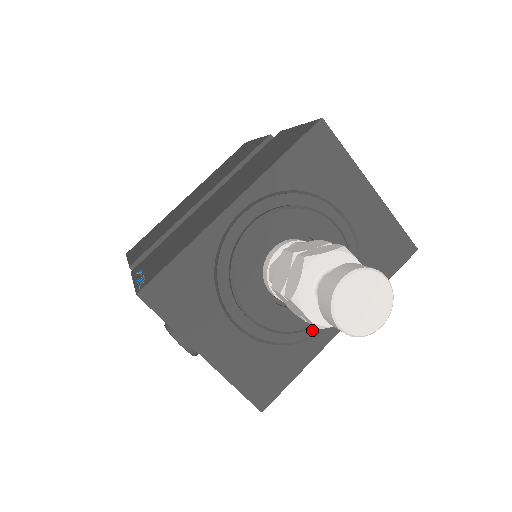
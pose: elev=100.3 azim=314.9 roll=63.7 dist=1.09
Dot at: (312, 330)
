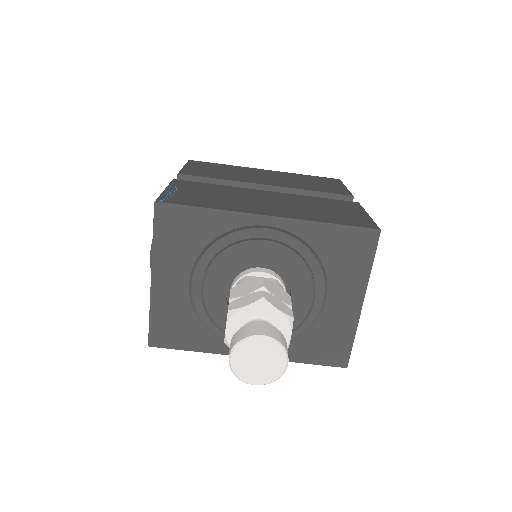
Dot at: occluded
